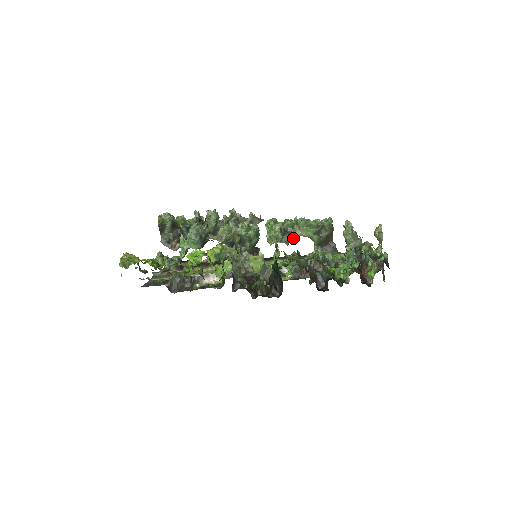
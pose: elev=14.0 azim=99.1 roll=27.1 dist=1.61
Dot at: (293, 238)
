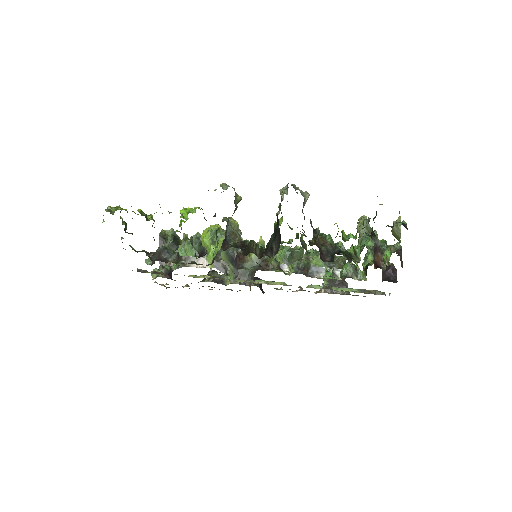
Dot at: occluded
